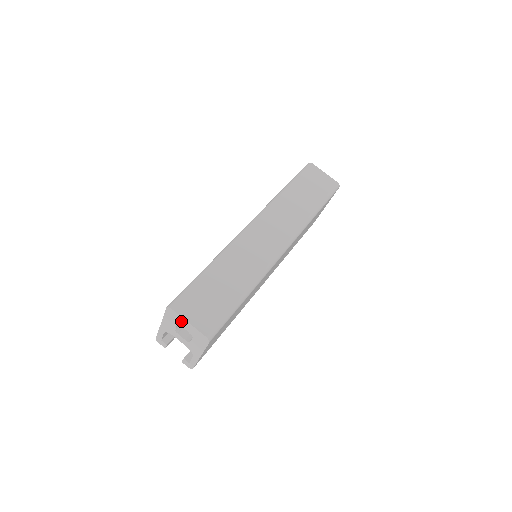
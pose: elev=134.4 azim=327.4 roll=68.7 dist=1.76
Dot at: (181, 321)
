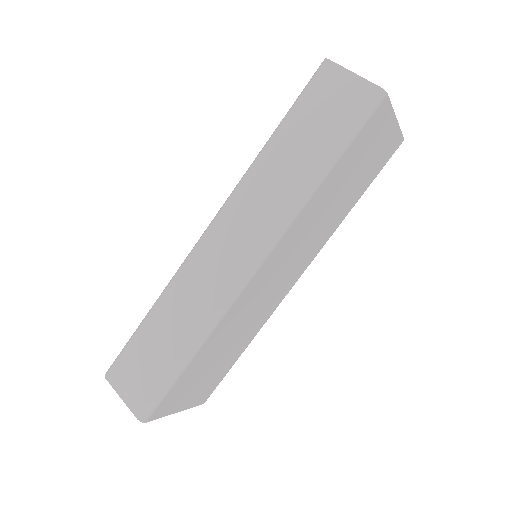
Dot at: occluded
